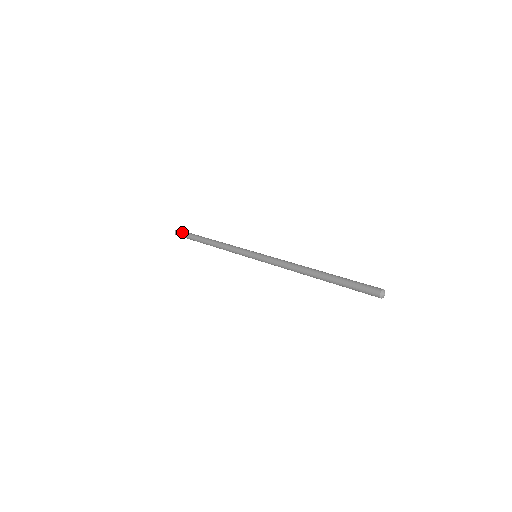
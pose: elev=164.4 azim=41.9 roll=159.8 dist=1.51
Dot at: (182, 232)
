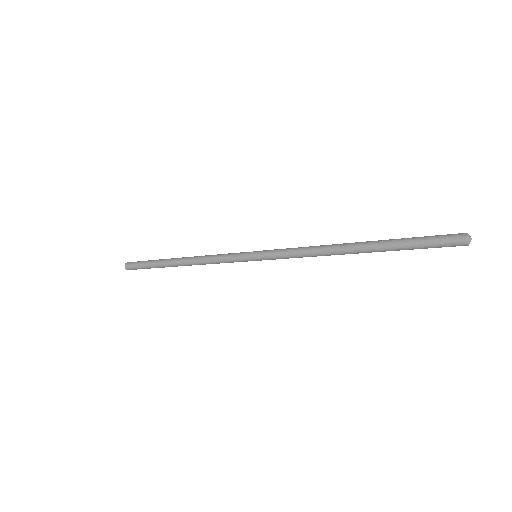
Dot at: (136, 262)
